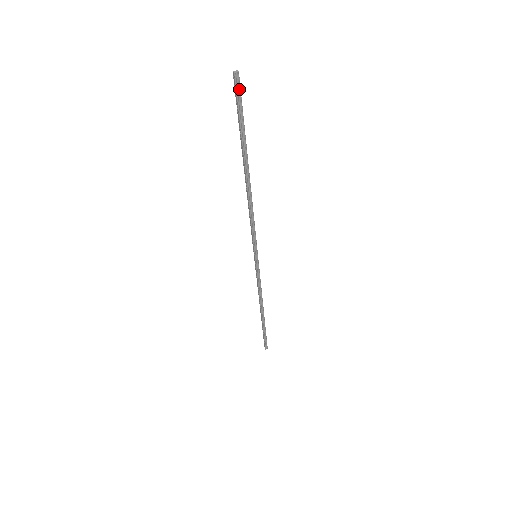
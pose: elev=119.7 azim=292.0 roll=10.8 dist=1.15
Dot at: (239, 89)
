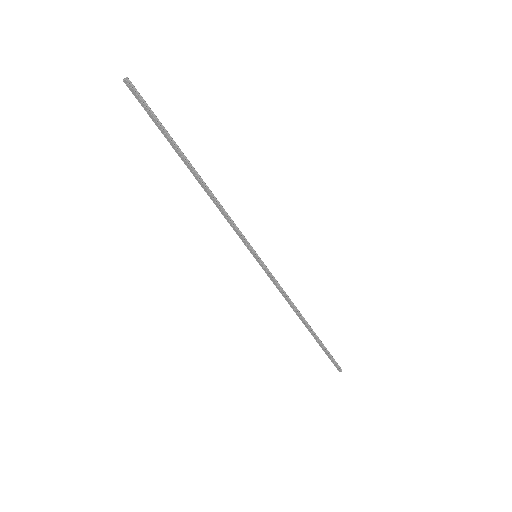
Dot at: (136, 91)
